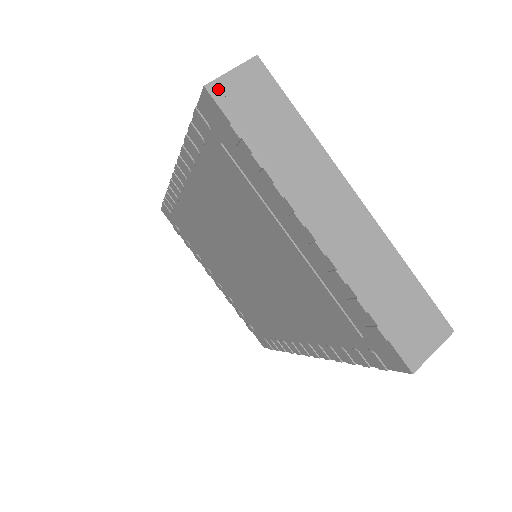
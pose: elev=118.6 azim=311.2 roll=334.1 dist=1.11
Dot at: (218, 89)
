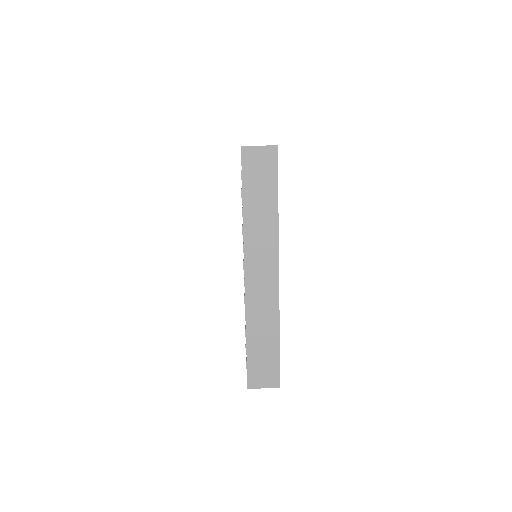
Dot at: (253, 386)
